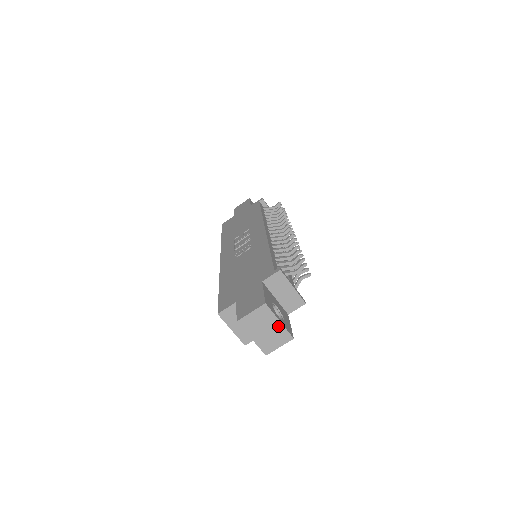
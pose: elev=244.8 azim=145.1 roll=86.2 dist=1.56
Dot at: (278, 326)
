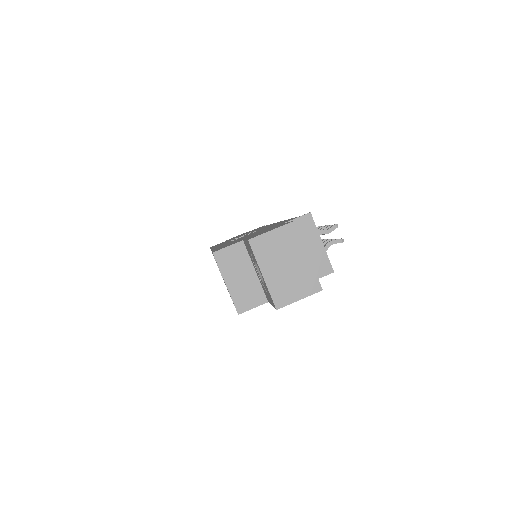
Dot at: (305, 263)
